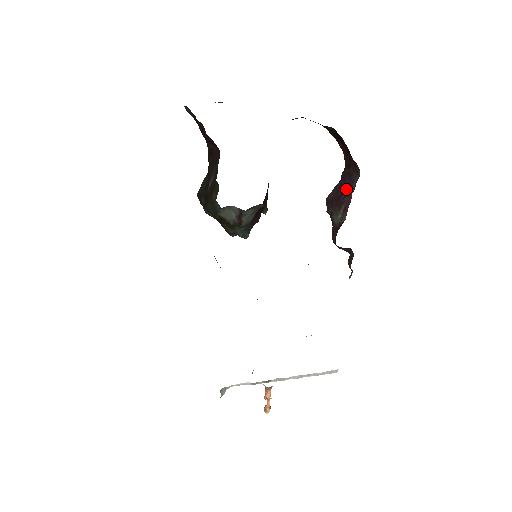
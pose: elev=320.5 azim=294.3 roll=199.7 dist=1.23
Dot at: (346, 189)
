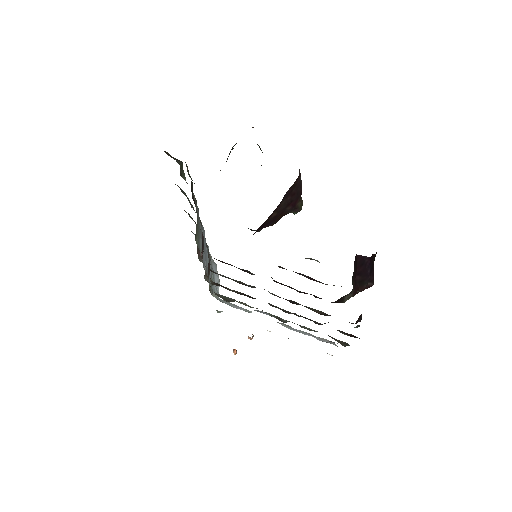
Dot at: (363, 276)
